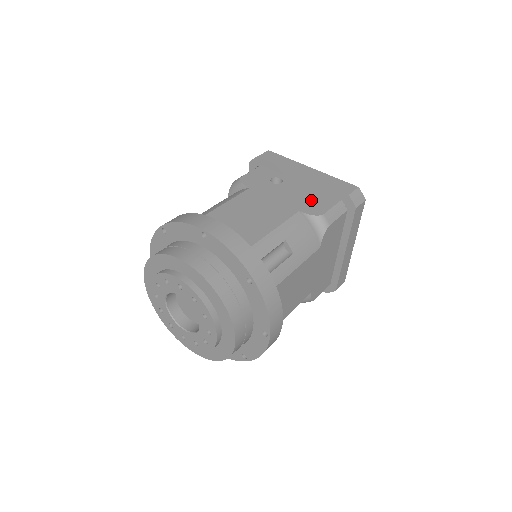
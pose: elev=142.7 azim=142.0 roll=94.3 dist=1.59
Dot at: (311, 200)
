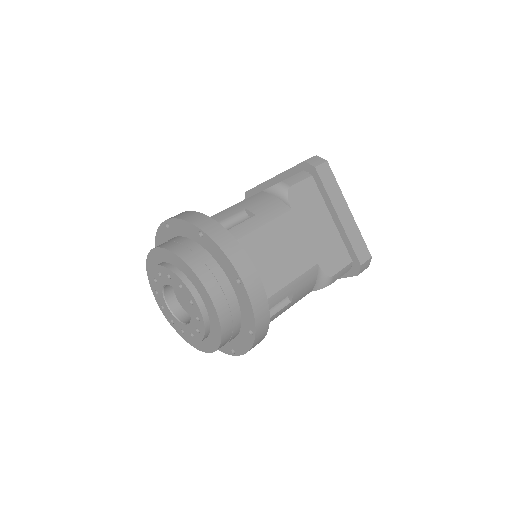
Dot at: occluded
